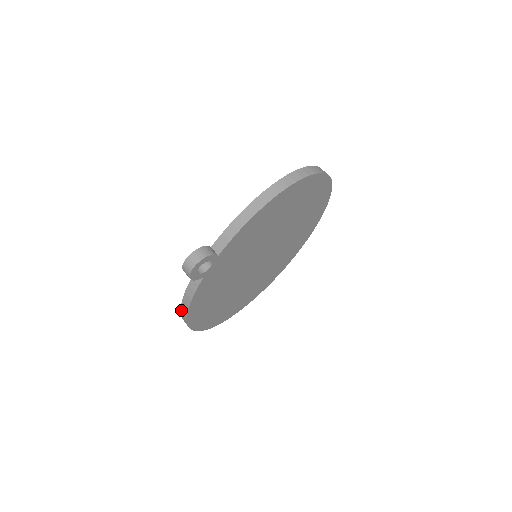
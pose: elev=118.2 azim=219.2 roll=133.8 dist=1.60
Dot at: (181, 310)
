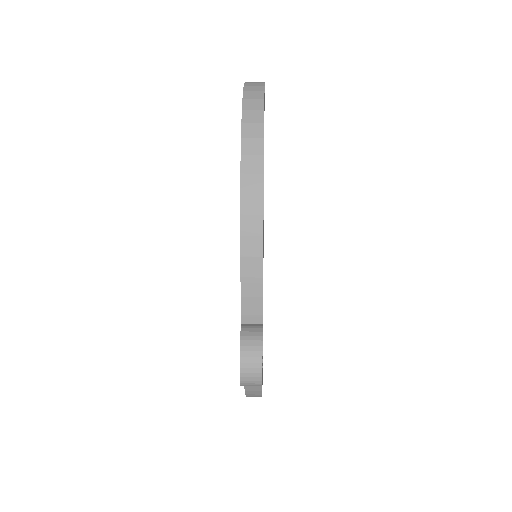
Dot at: occluded
